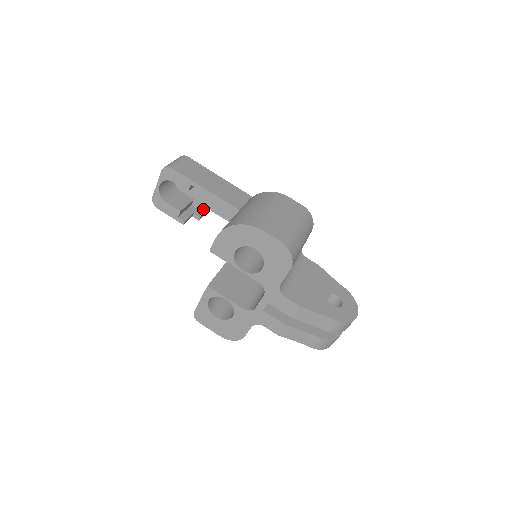
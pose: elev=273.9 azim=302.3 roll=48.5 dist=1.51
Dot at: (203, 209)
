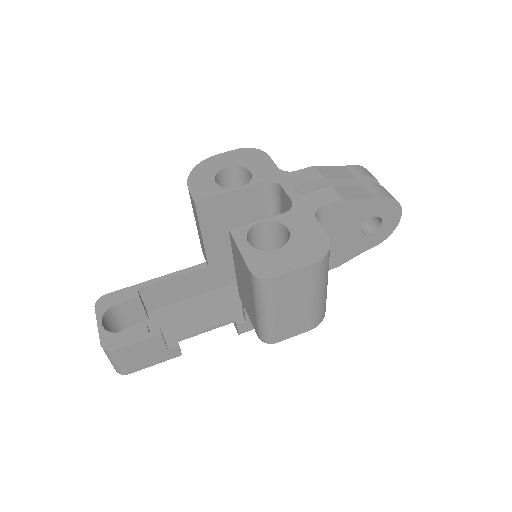
Dot at: occluded
